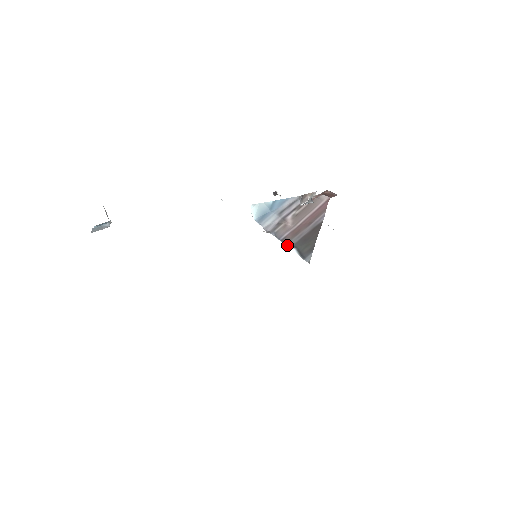
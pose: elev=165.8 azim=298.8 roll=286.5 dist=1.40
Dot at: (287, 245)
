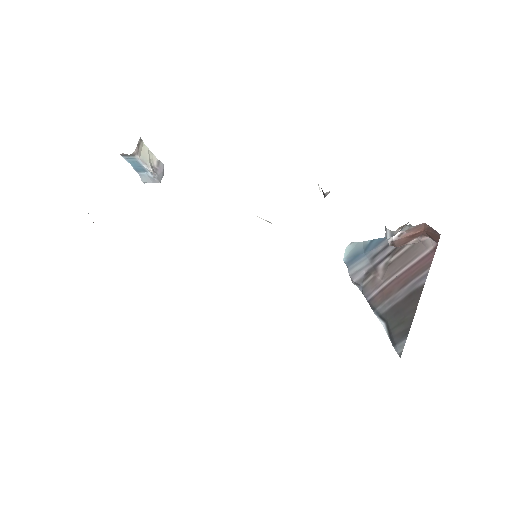
Dot at: (375, 313)
